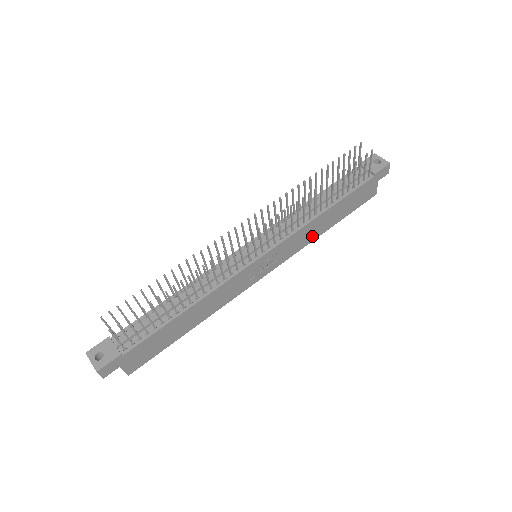
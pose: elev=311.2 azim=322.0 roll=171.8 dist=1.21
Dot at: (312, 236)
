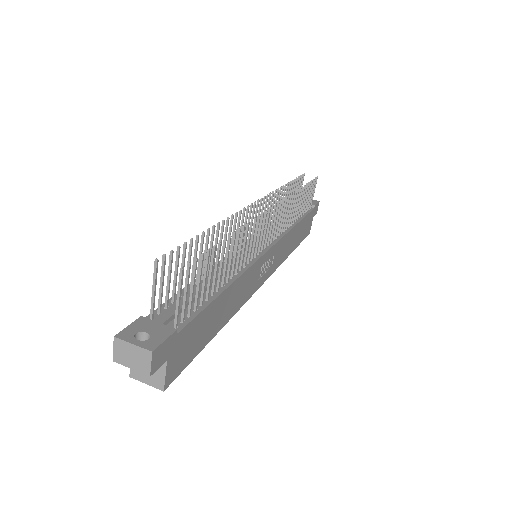
Dot at: (287, 252)
